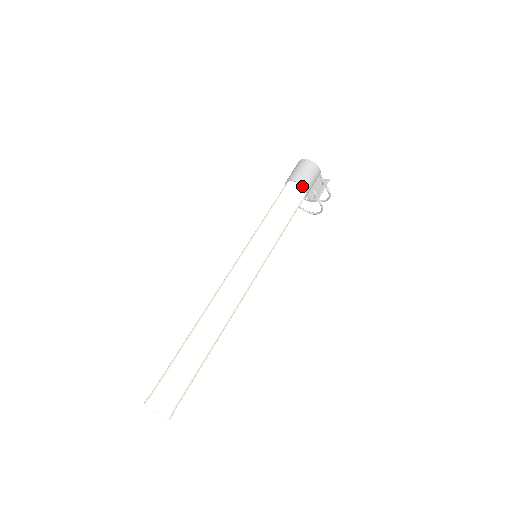
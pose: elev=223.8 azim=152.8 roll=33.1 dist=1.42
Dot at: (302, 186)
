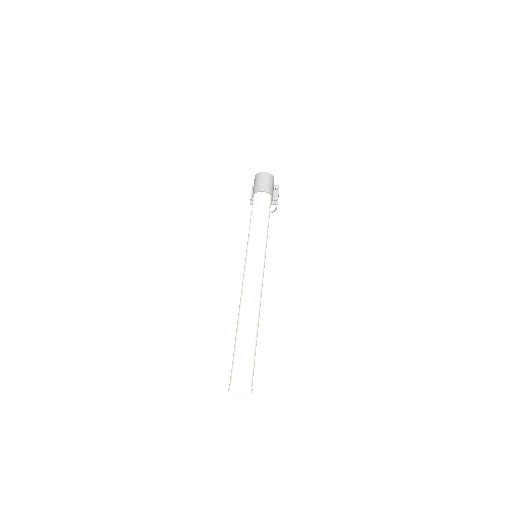
Dot at: (270, 195)
